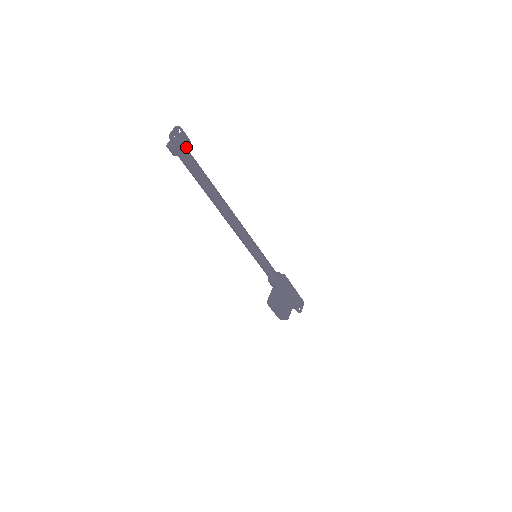
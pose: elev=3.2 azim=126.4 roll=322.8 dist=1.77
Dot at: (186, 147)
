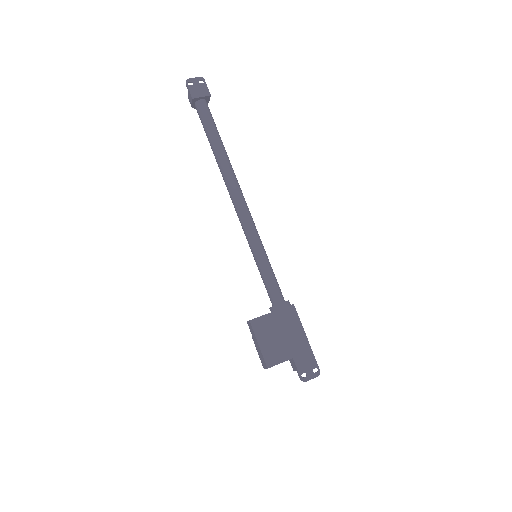
Dot at: (201, 96)
